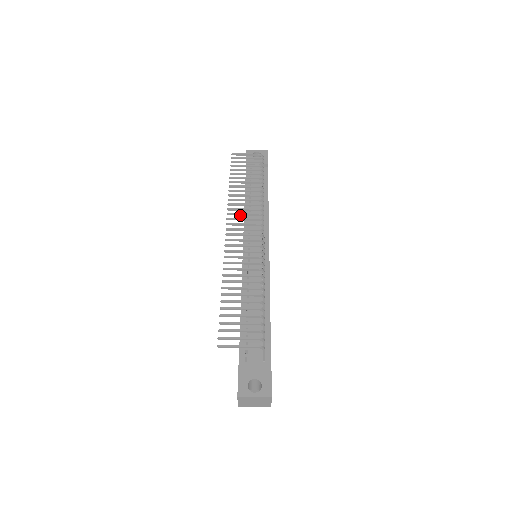
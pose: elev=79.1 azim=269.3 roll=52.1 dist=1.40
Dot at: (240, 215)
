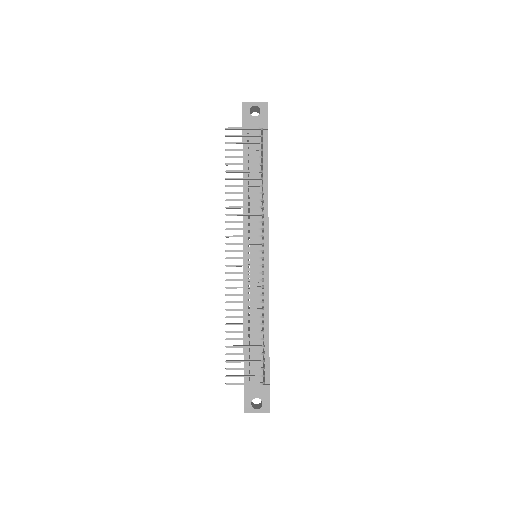
Dot at: occluded
